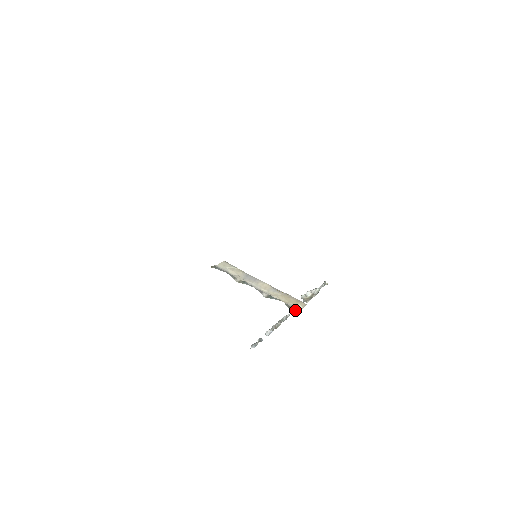
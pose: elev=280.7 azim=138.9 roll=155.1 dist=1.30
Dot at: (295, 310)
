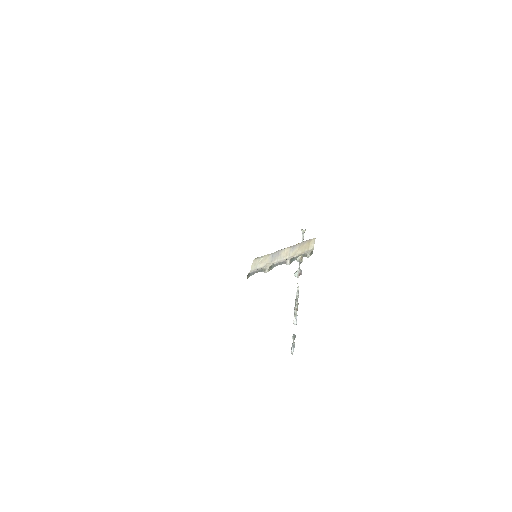
Dot at: (310, 254)
